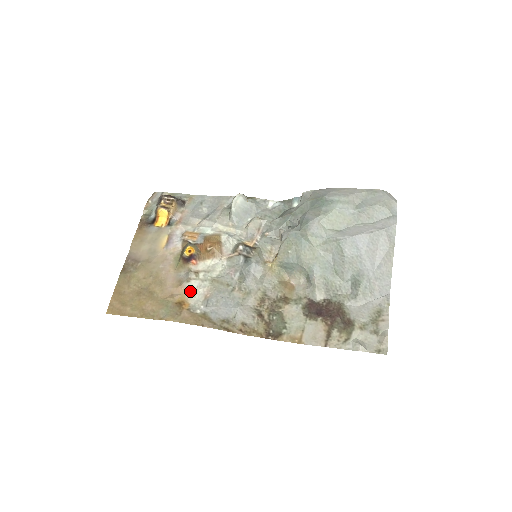
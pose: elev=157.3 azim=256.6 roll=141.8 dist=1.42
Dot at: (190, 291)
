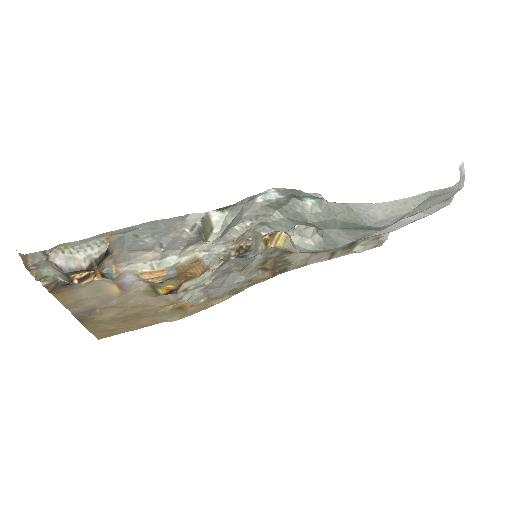
Dot at: occluded
